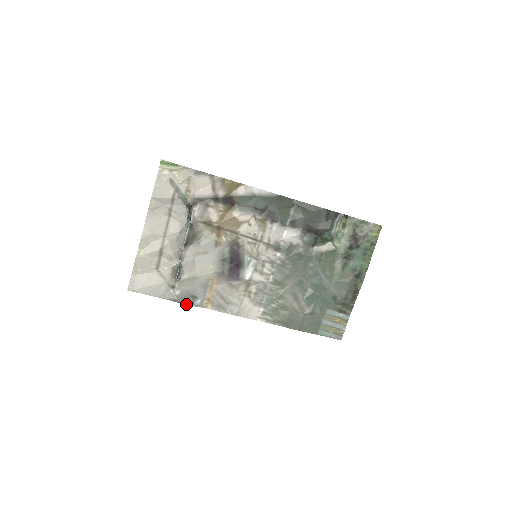
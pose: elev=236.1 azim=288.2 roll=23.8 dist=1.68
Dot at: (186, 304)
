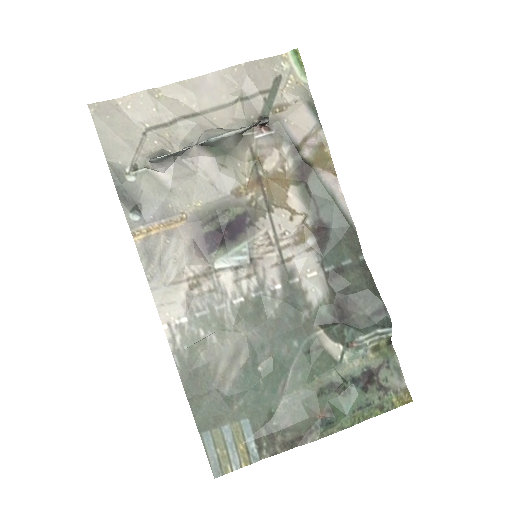
Dot at: (121, 201)
